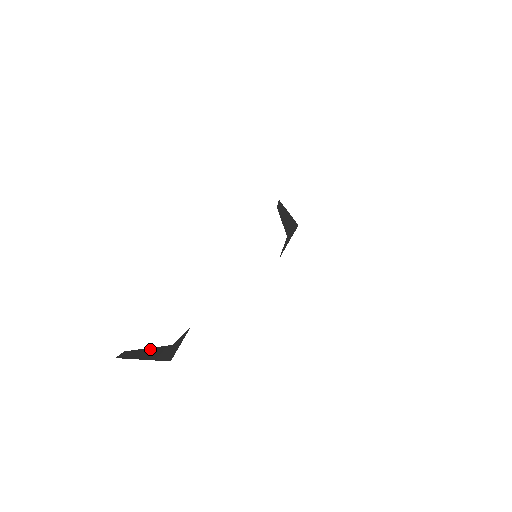
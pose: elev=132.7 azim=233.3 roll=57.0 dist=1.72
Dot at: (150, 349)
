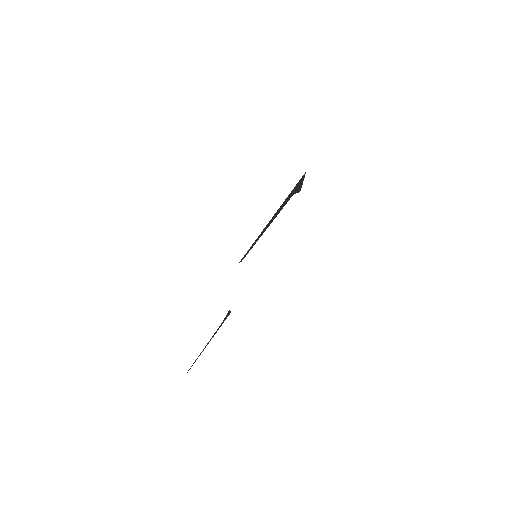
Dot at: (206, 345)
